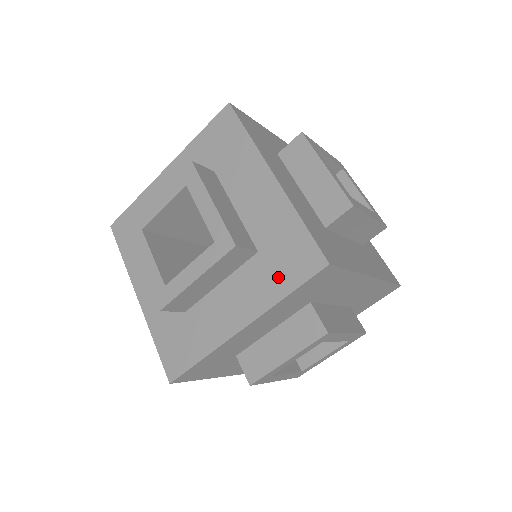
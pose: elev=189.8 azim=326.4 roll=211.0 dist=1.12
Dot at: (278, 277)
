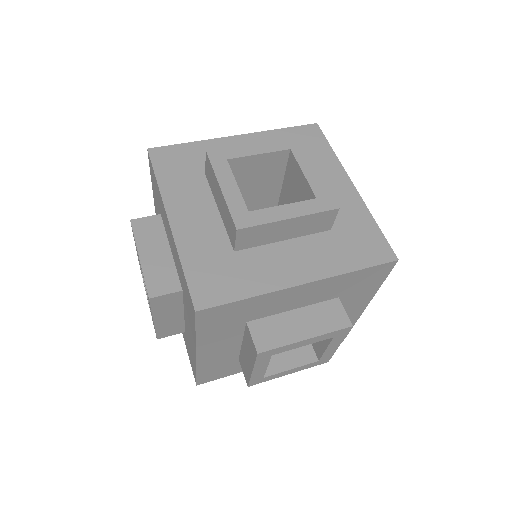
Dot at: (187, 346)
